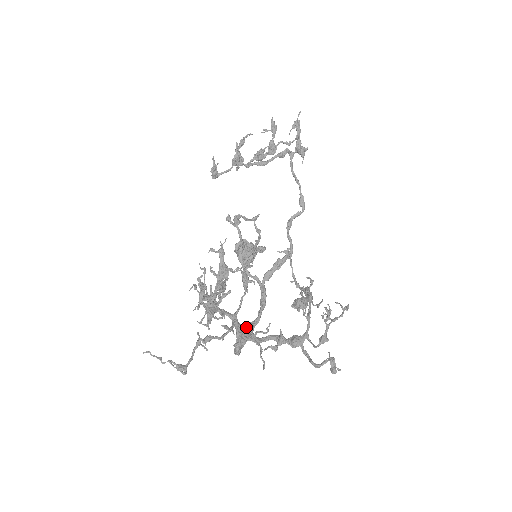
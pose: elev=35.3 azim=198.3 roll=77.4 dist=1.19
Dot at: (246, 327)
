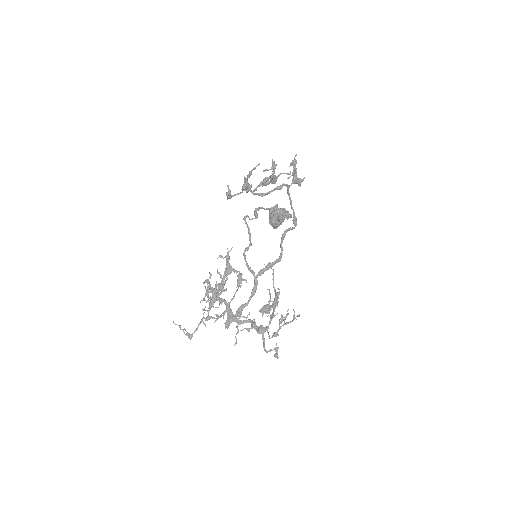
Dot at: (238, 308)
